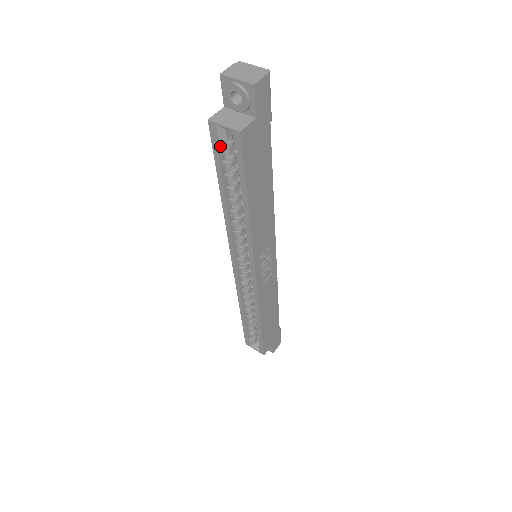
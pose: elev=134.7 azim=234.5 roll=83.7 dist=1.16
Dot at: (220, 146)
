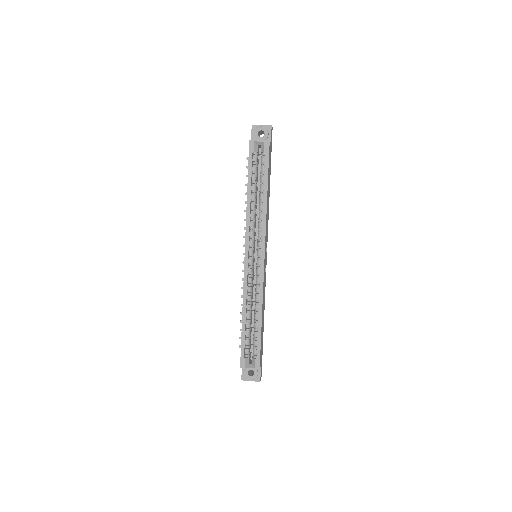
Dot at: (252, 157)
